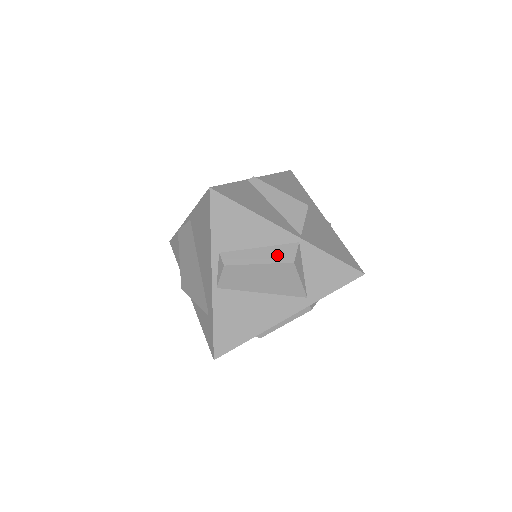
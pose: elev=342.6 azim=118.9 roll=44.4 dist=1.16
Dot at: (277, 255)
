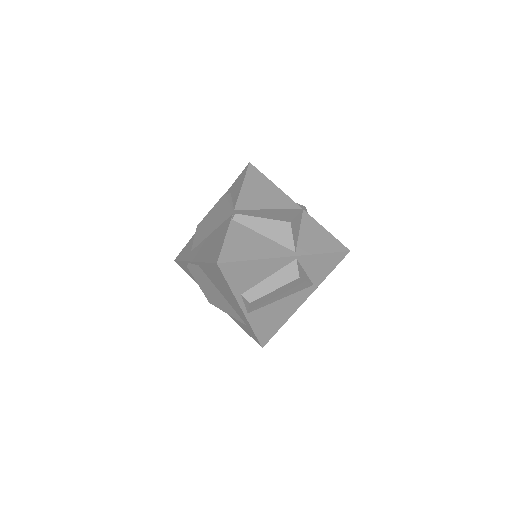
Dot at: (284, 277)
